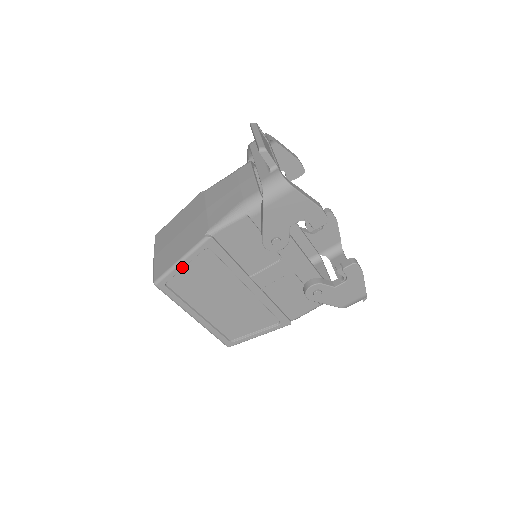
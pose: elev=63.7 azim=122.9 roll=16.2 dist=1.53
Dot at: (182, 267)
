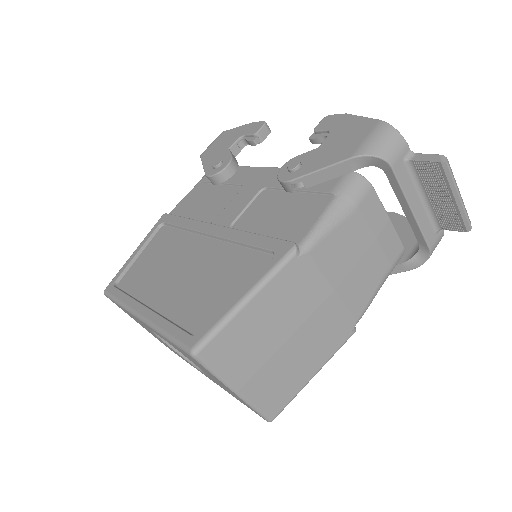
Dot at: (135, 255)
